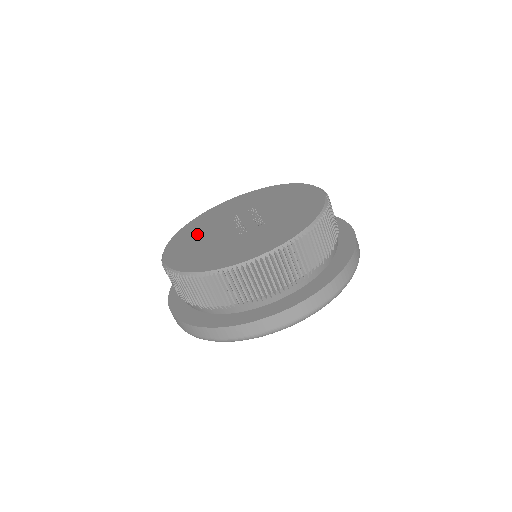
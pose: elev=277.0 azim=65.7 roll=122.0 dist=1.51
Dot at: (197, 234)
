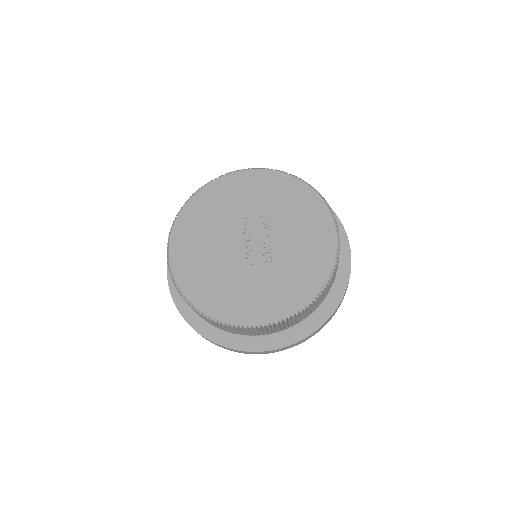
Dot at: (205, 228)
